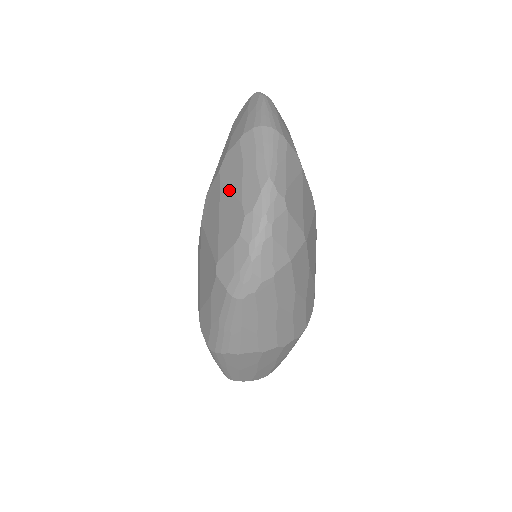
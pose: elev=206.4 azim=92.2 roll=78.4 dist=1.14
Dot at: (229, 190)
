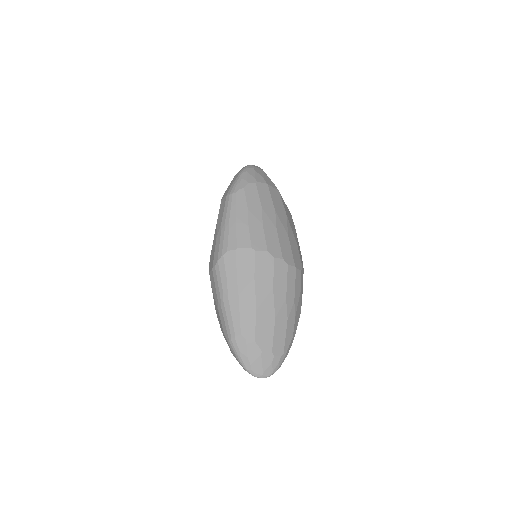
Dot at: occluded
